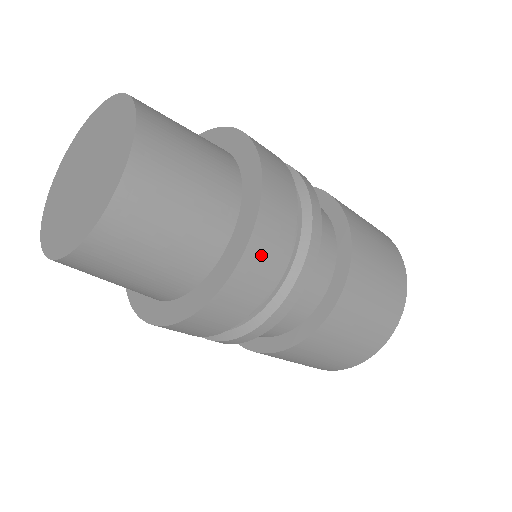
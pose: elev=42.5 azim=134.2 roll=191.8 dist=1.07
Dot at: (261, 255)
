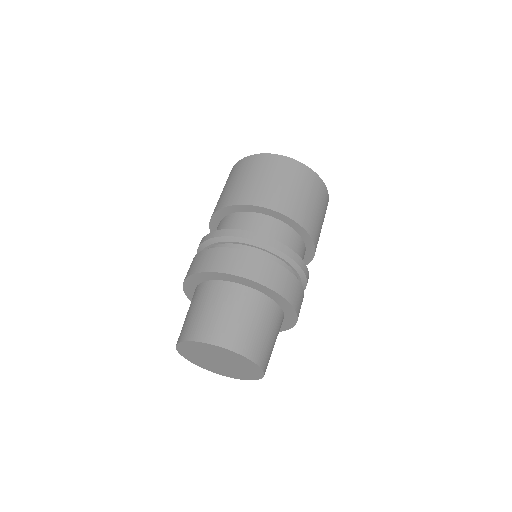
Dot at: occluded
